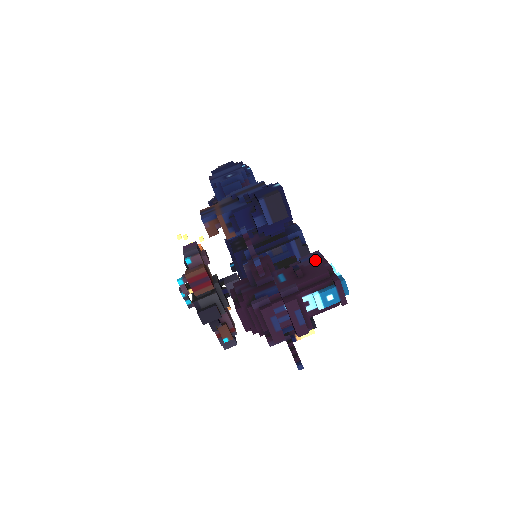
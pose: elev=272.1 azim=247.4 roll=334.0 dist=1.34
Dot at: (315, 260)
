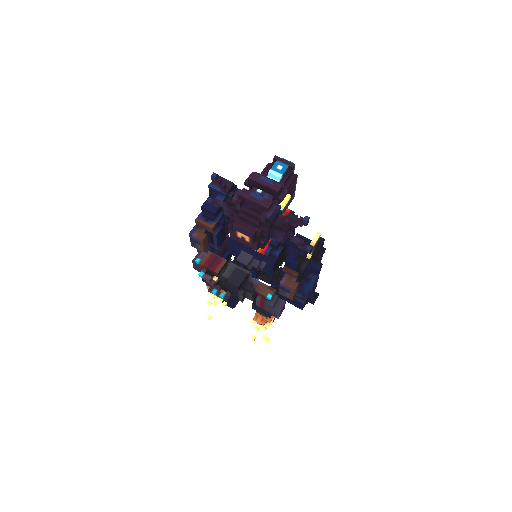
Dot at: occluded
